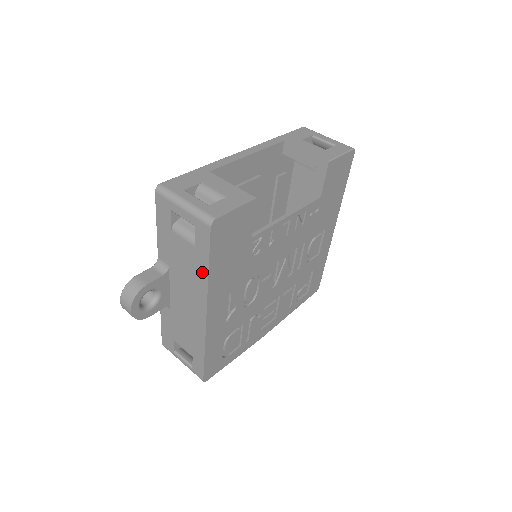
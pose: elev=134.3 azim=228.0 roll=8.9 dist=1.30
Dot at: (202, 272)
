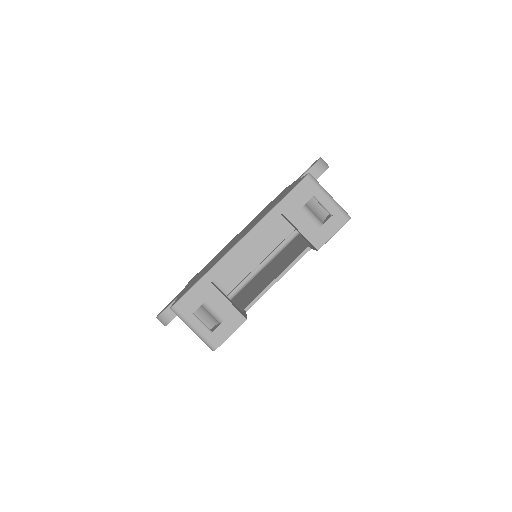
Dot at: occluded
